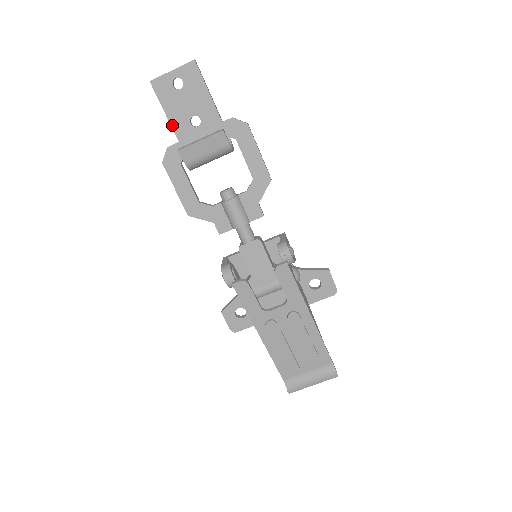
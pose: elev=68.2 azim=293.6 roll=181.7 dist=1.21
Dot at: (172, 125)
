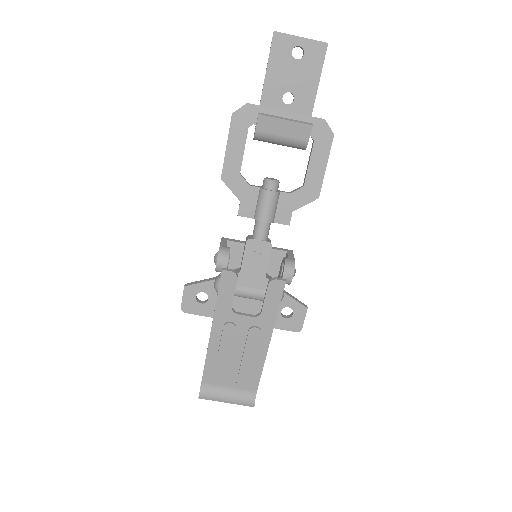
Dot at: (265, 86)
